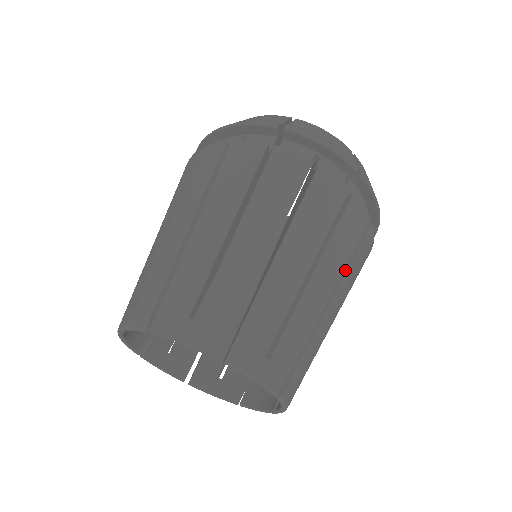
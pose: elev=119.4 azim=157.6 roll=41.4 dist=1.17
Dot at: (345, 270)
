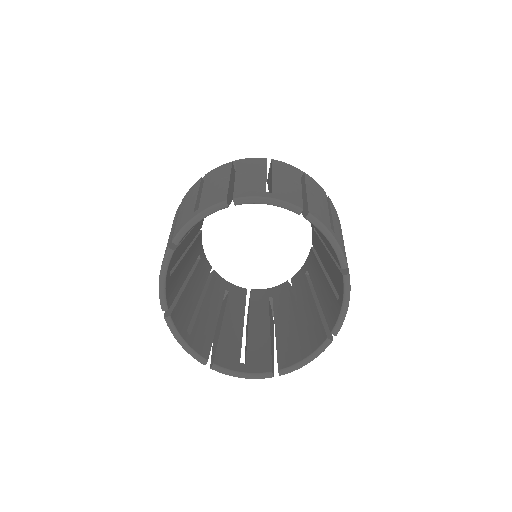
Dot at: occluded
